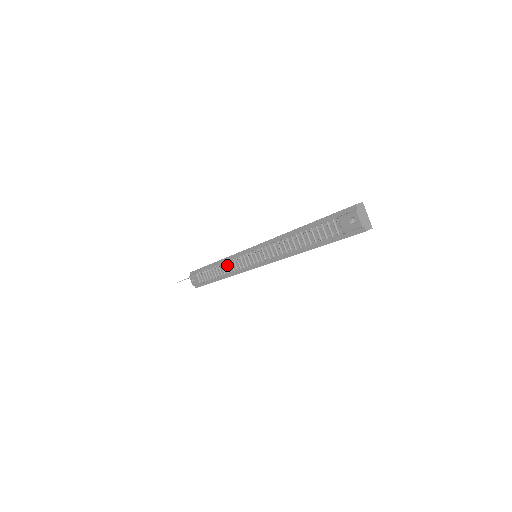
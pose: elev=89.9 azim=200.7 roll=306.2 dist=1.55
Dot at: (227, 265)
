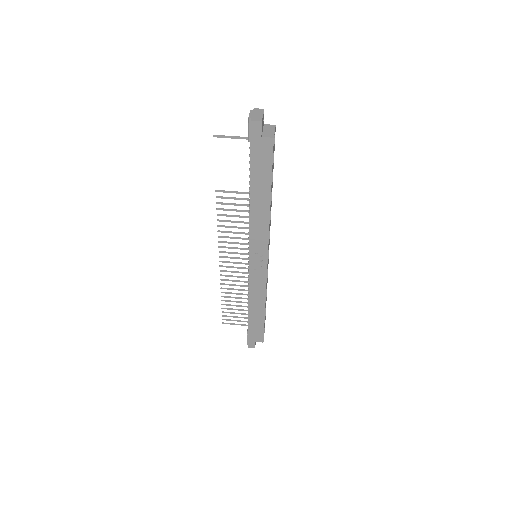
Dot at: occluded
